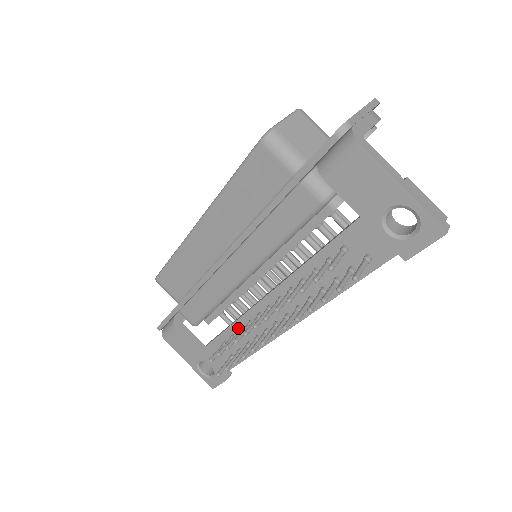
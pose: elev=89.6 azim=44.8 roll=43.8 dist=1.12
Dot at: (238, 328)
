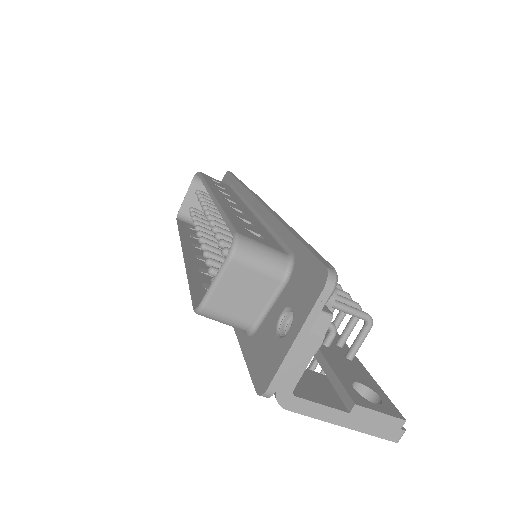
Dot at: occluded
